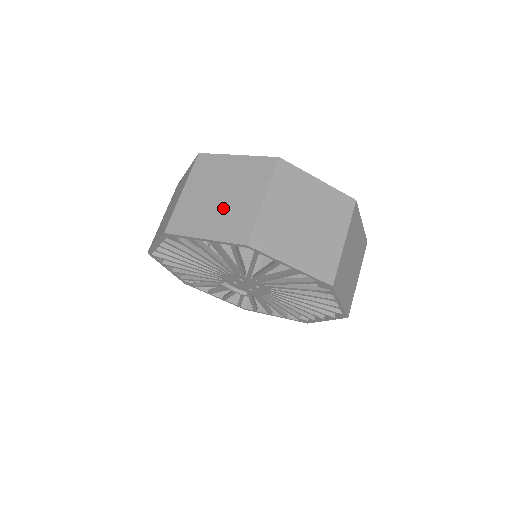
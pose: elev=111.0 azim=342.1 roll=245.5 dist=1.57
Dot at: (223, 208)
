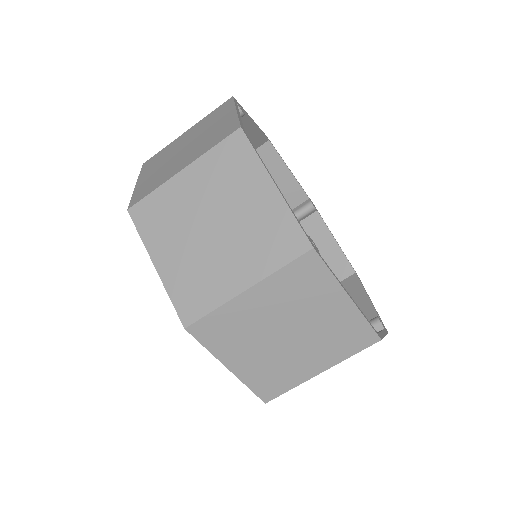
Dot at: (276, 352)
